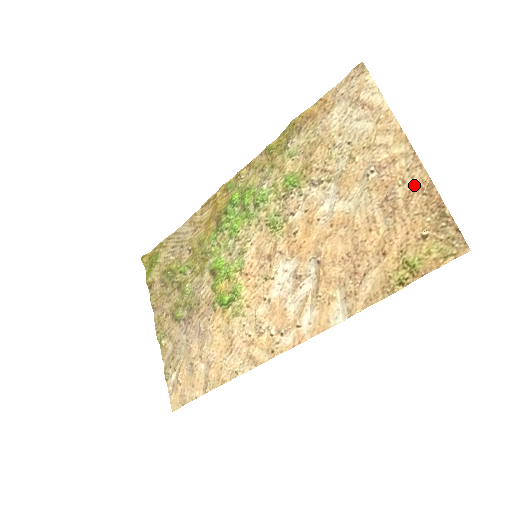
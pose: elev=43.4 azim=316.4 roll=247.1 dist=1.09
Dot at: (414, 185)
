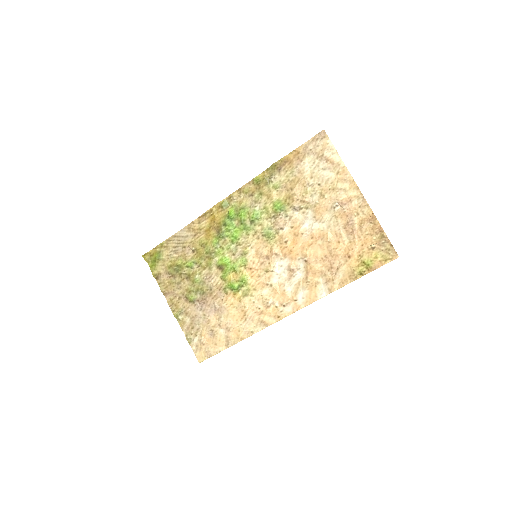
Dot at: (364, 217)
